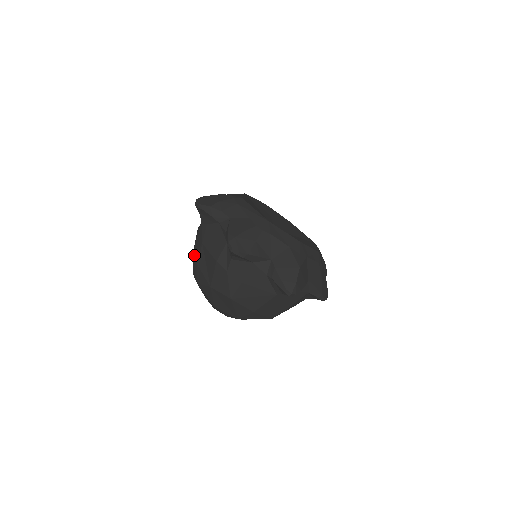
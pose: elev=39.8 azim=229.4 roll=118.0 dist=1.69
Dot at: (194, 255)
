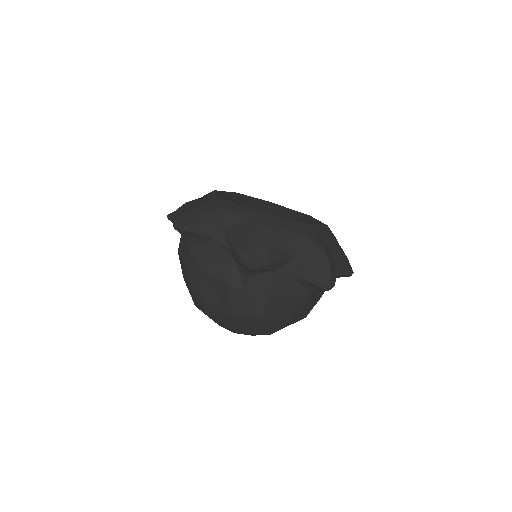
Dot at: (192, 286)
